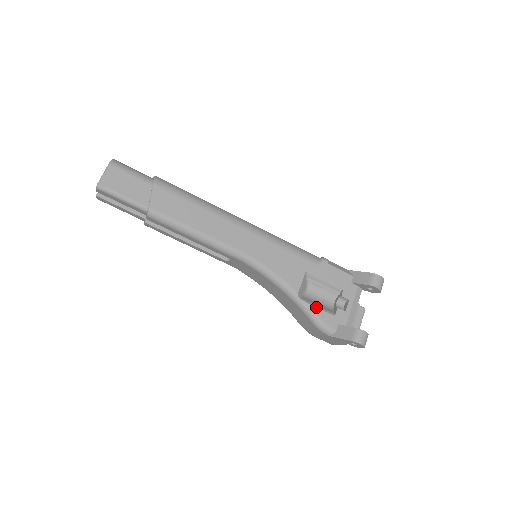
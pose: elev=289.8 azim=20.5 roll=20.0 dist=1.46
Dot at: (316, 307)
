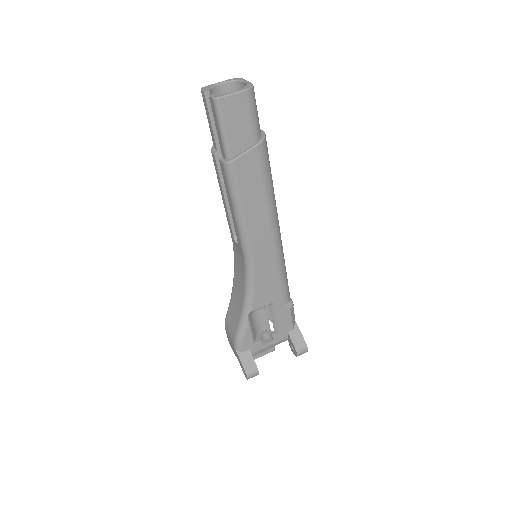
Dot at: (250, 329)
